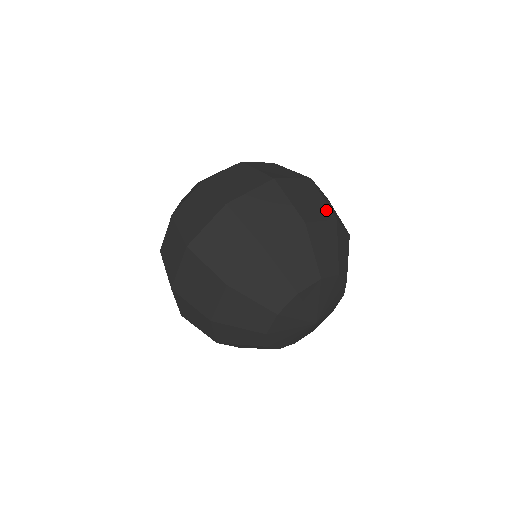
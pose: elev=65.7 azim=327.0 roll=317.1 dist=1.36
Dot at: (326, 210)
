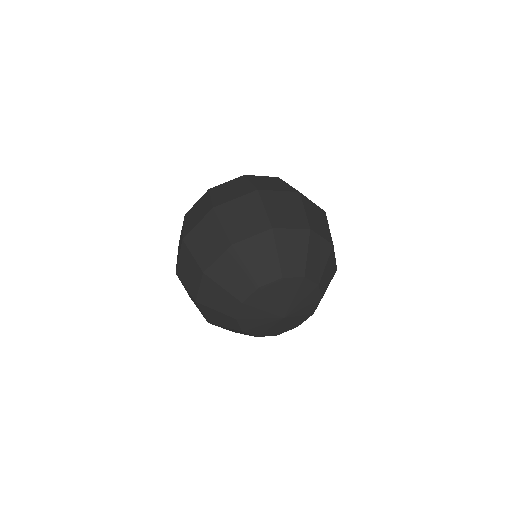
Dot at: (328, 235)
